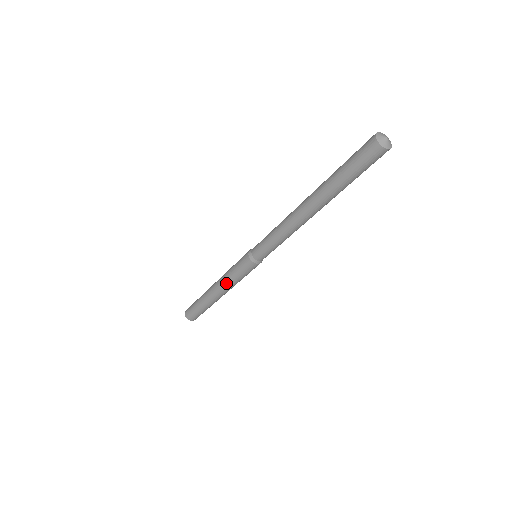
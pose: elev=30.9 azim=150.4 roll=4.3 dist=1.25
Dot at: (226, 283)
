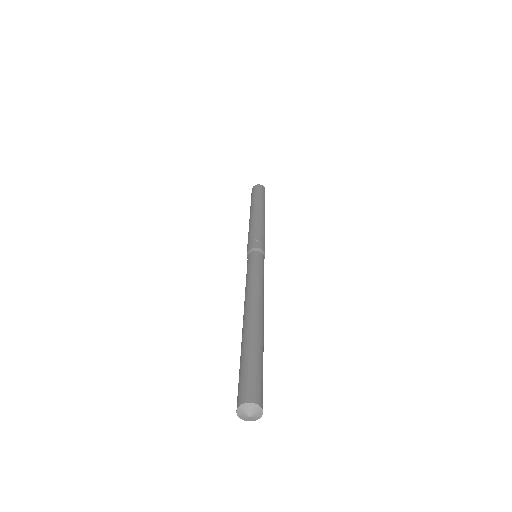
Dot at: occluded
